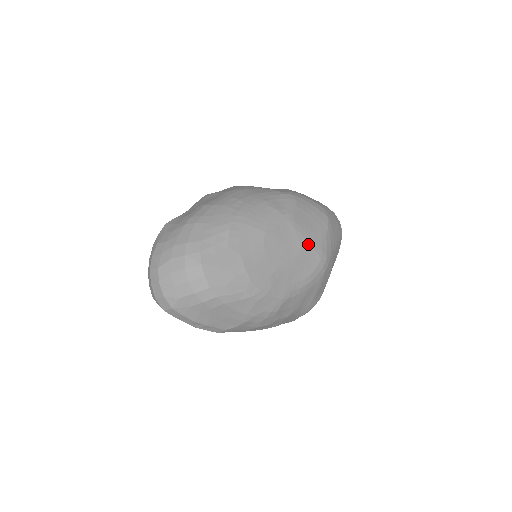
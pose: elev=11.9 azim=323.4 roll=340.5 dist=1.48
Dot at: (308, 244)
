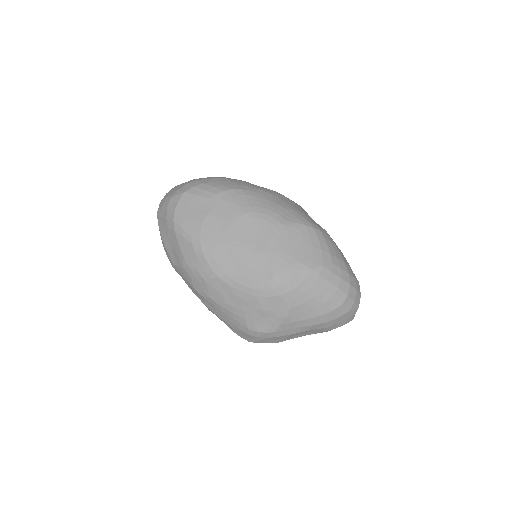
Dot at: (272, 256)
